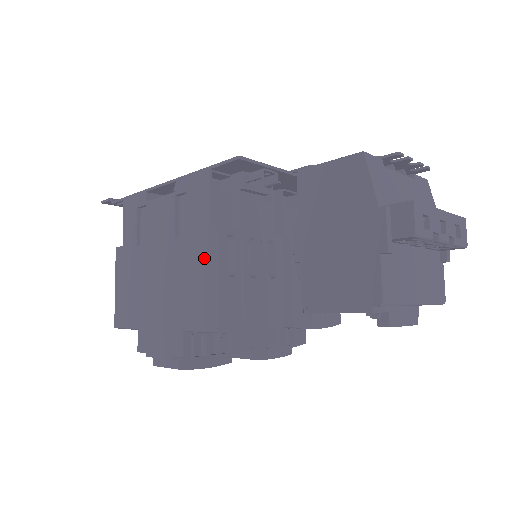
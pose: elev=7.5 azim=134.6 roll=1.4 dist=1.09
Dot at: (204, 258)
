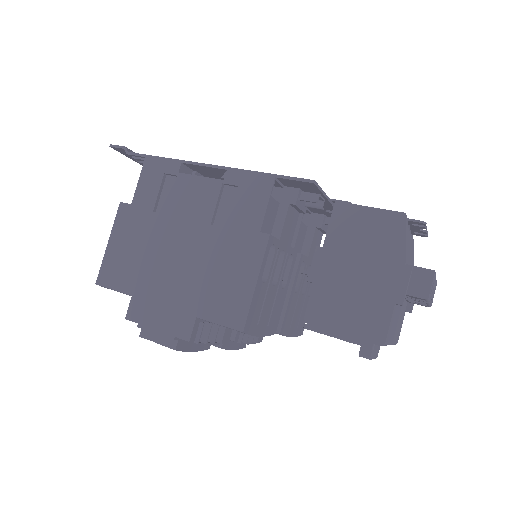
Dot at: (244, 258)
